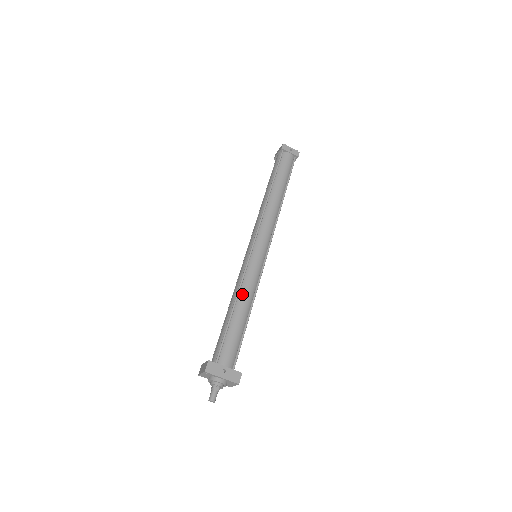
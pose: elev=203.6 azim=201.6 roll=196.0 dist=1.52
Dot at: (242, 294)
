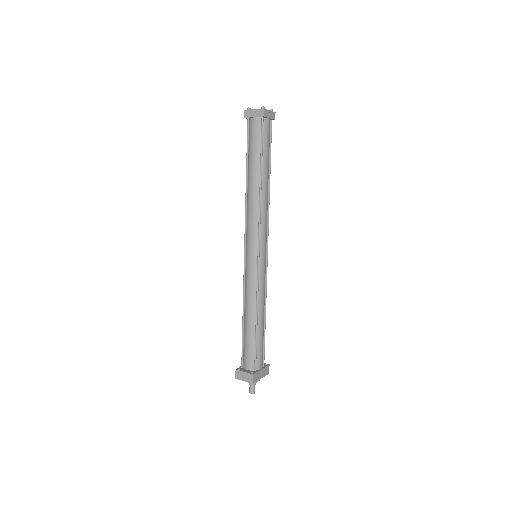
Dot at: (260, 305)
